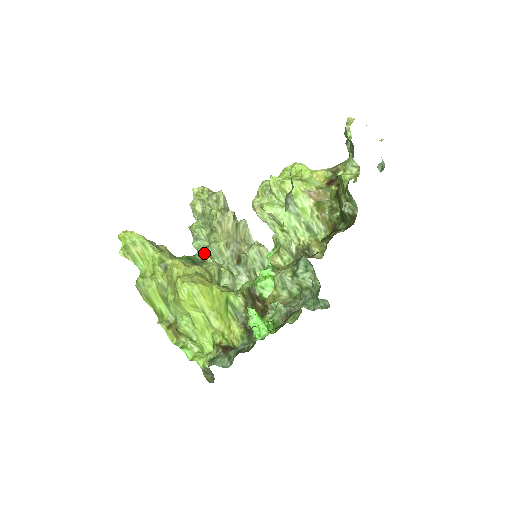
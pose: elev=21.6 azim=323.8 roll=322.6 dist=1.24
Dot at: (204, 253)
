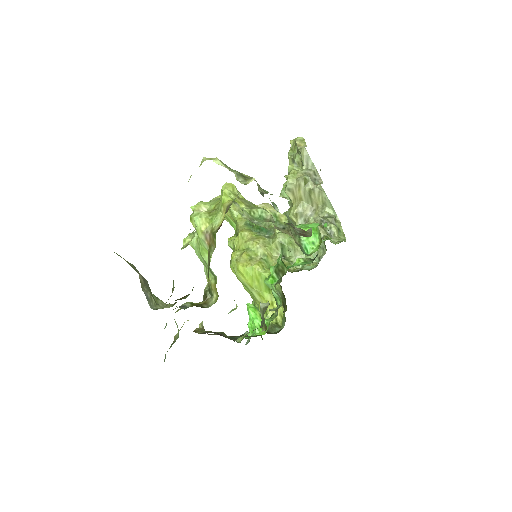
Dot at: occluded
